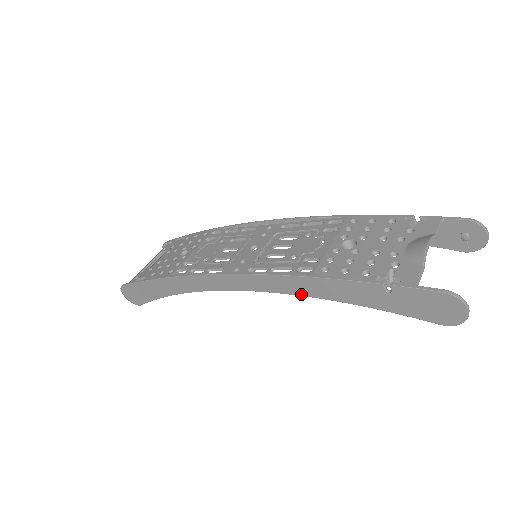
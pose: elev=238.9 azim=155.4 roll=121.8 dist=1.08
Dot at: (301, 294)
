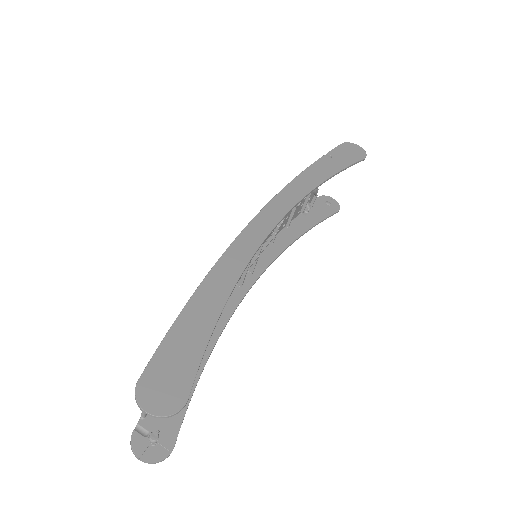
Dot at: (307, 192)
